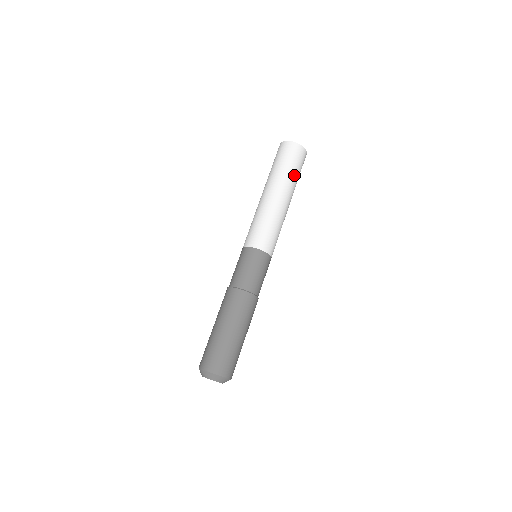
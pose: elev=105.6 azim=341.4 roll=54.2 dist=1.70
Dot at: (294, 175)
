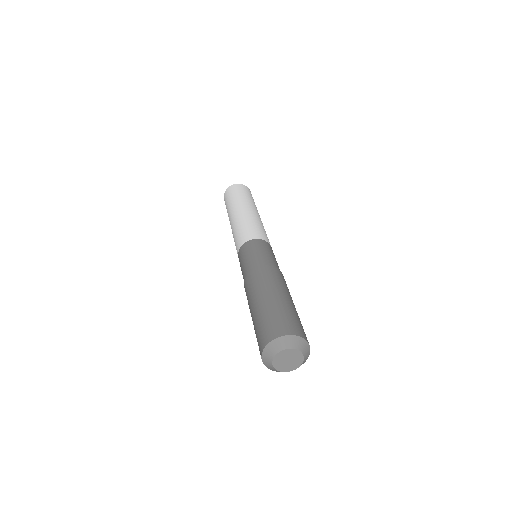
Dot at: occluded
